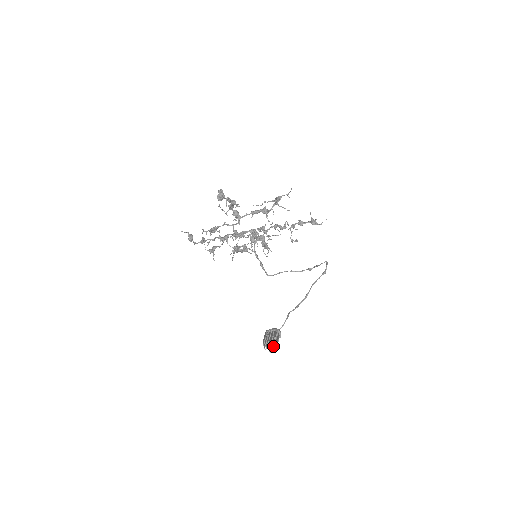
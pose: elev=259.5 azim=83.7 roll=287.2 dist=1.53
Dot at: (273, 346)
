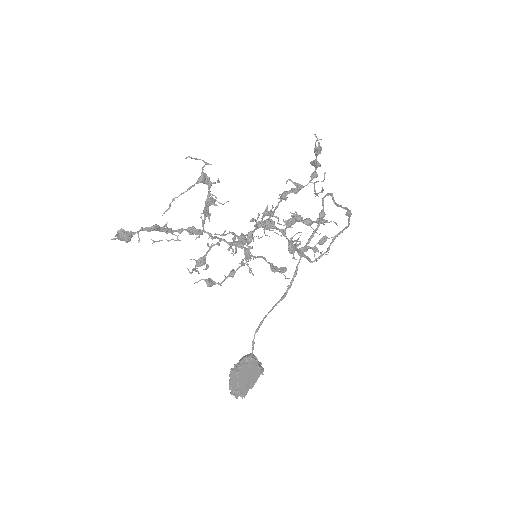
Dot at: (238, 388)
